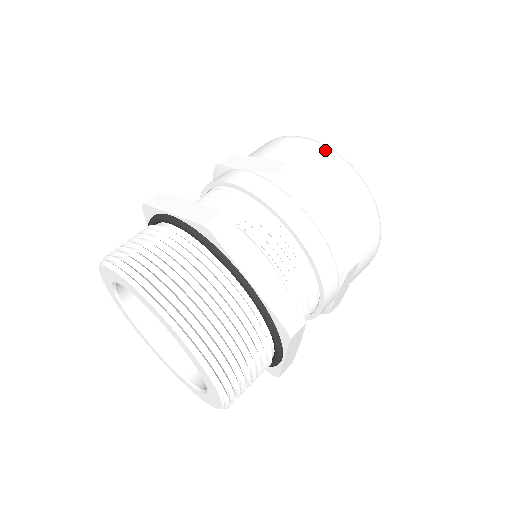
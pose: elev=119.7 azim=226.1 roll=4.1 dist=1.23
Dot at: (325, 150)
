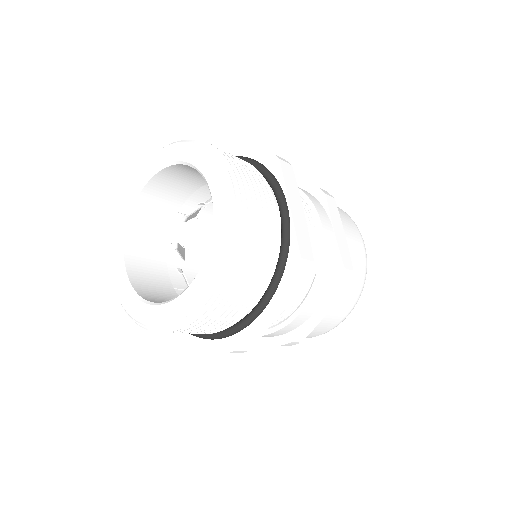
Dot at: occluded
